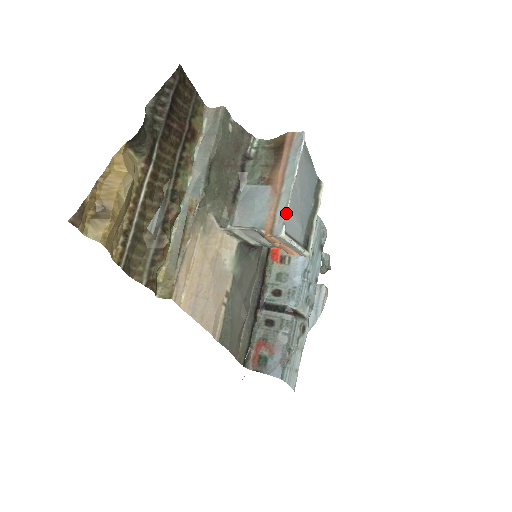
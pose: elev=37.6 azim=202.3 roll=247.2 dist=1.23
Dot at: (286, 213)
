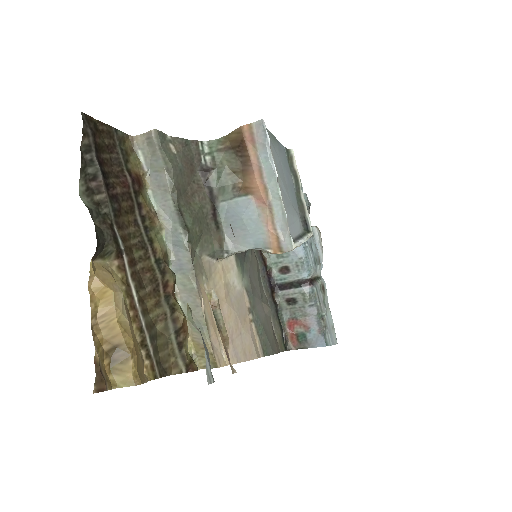
Dot at: (287, 223)
